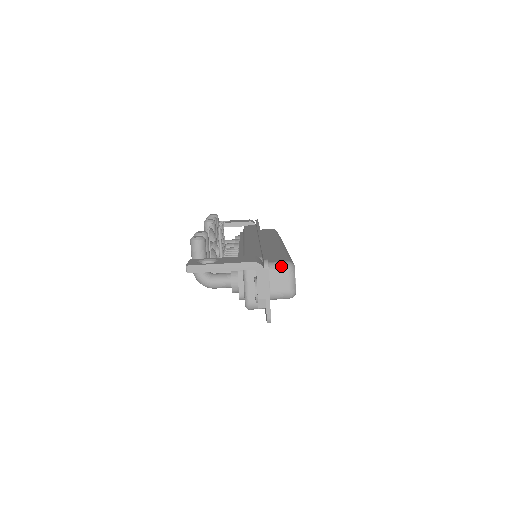
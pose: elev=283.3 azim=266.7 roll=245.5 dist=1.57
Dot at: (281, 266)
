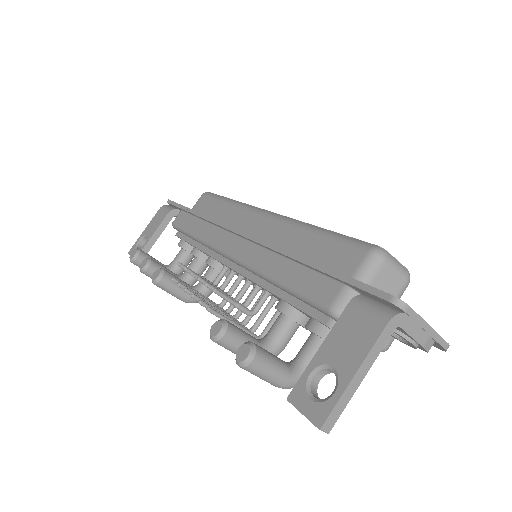
Dot at: (373, 267)
